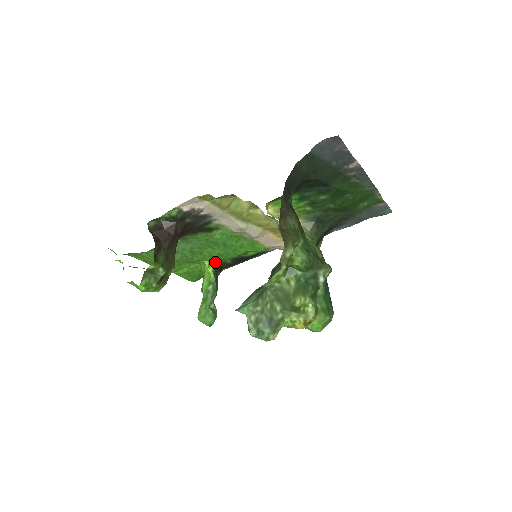
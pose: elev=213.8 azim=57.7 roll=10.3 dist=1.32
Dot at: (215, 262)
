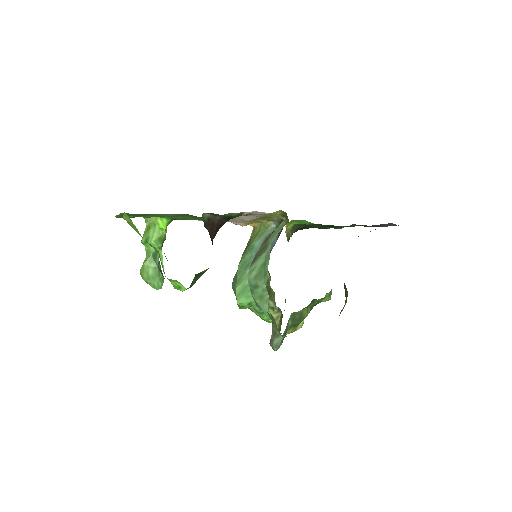
Dot at: occluded
